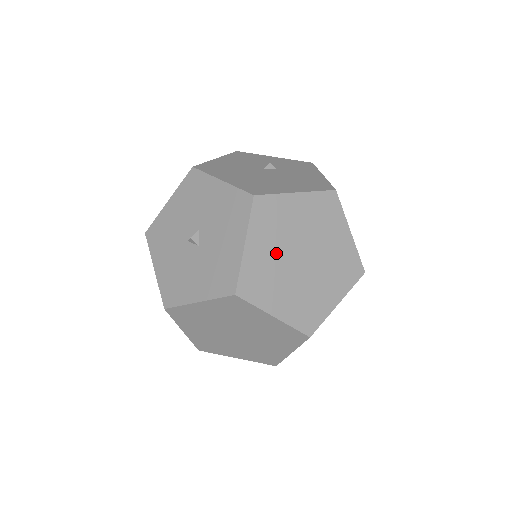
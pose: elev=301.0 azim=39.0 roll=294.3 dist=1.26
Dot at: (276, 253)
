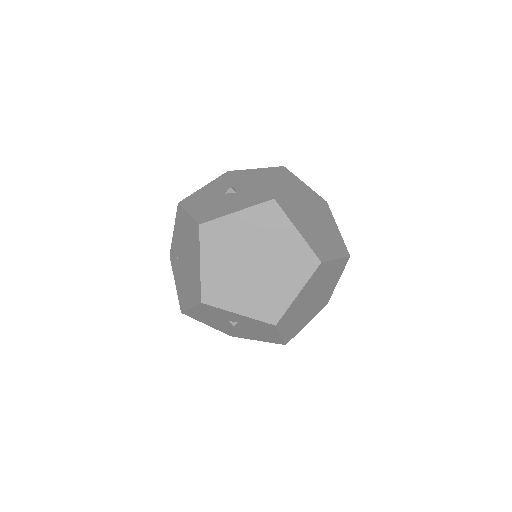
Dot at: (297, 200)
